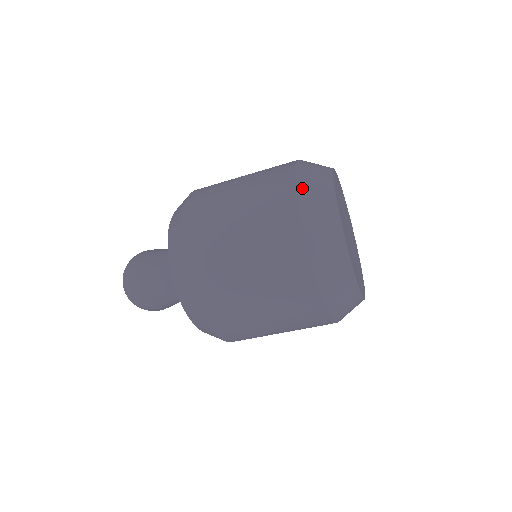
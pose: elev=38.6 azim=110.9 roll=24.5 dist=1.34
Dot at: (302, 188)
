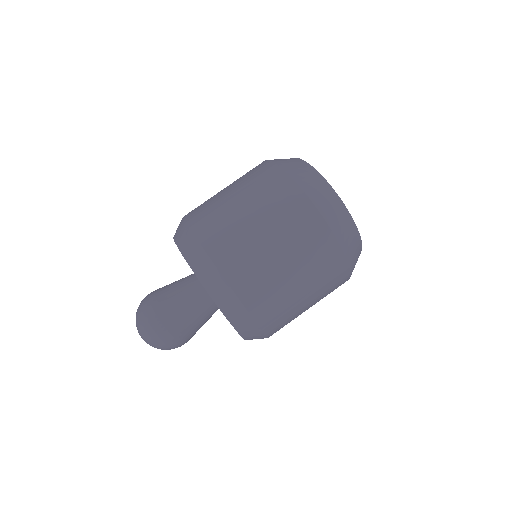
Dot at: (288, 169)
